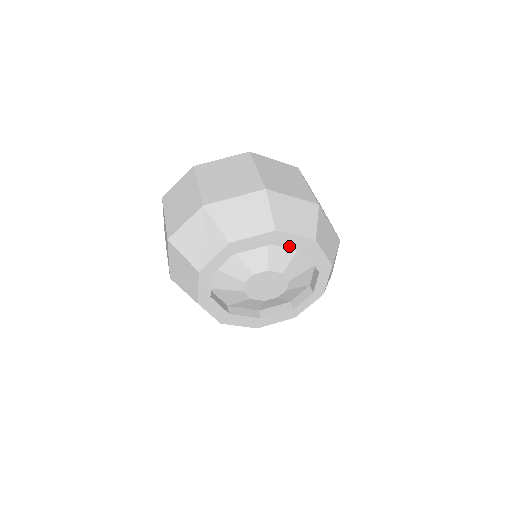
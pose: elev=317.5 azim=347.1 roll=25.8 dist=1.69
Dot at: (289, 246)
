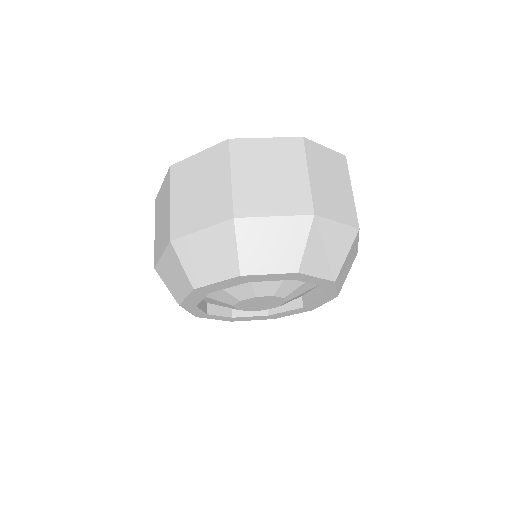
Dot at: (226, 287)
